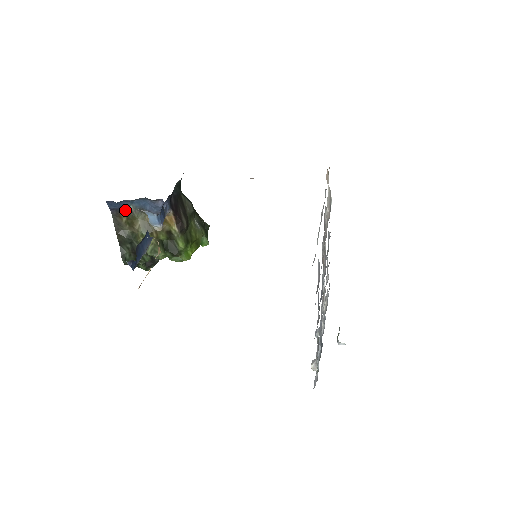
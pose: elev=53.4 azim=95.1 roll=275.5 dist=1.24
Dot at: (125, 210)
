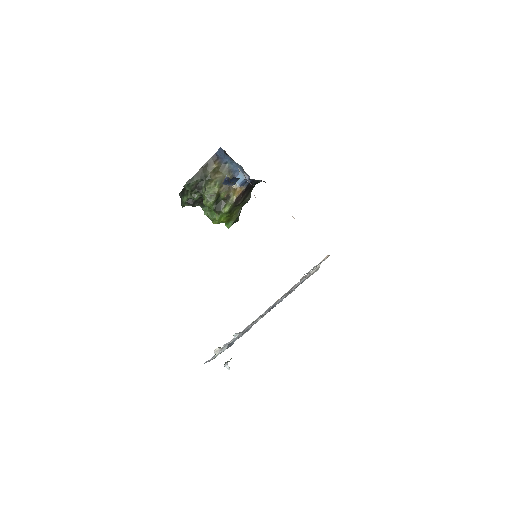
Dot at: (223, 162)
